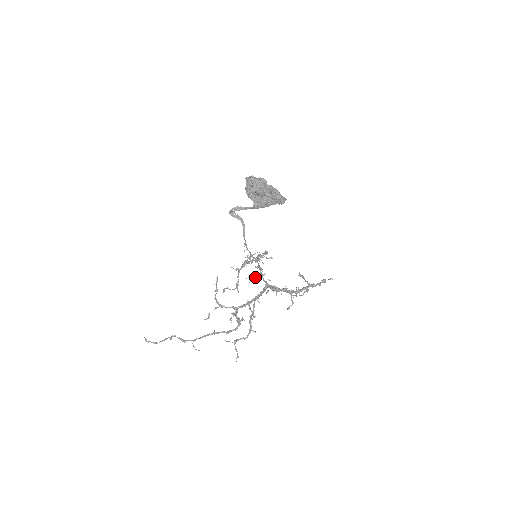
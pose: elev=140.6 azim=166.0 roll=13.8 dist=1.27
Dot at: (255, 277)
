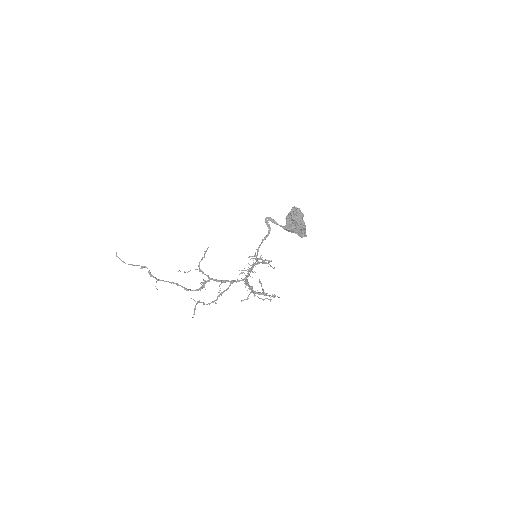
Dot at: (249, 271)
